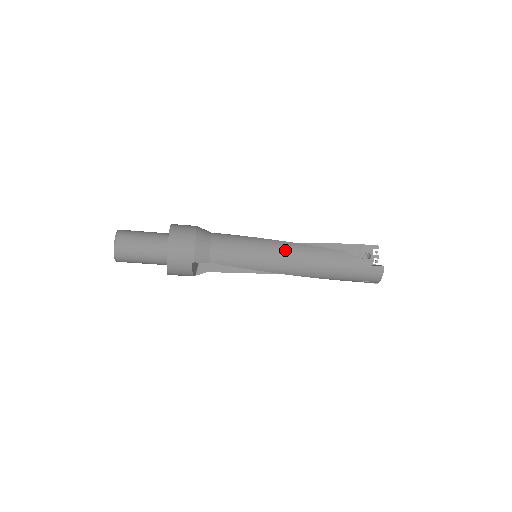
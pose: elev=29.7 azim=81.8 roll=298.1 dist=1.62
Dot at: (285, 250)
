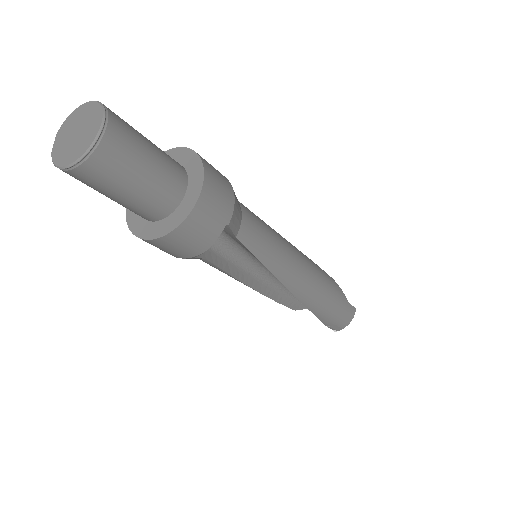
Dot at: (301, 255)
